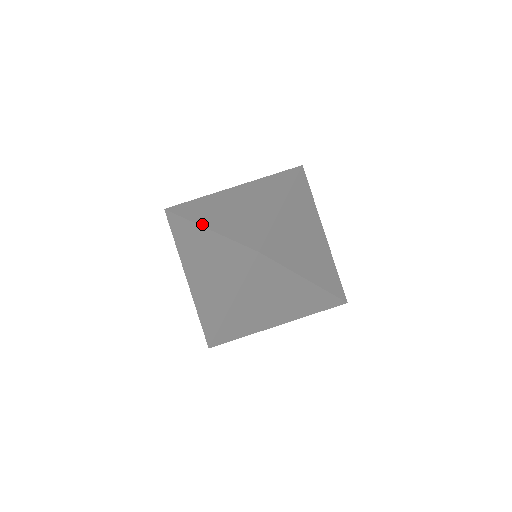
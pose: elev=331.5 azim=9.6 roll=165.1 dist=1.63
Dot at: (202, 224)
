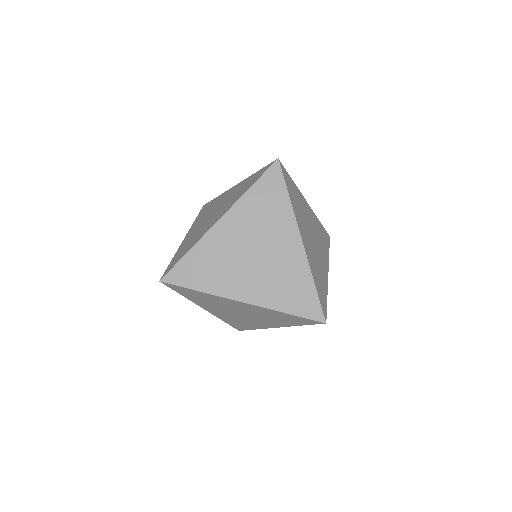
Dot at: (234, 298)
